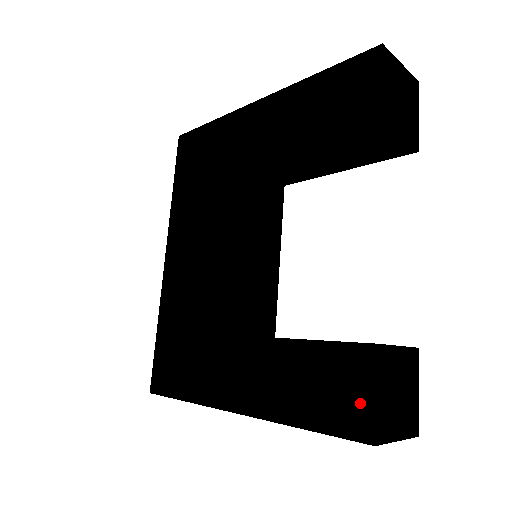
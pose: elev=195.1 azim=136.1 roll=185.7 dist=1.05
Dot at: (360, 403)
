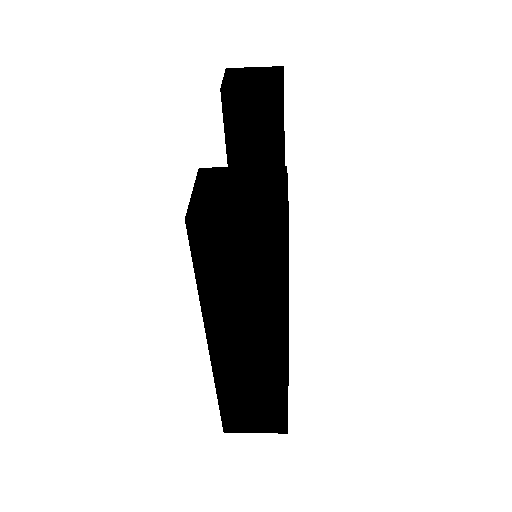
Dot at: occluded
